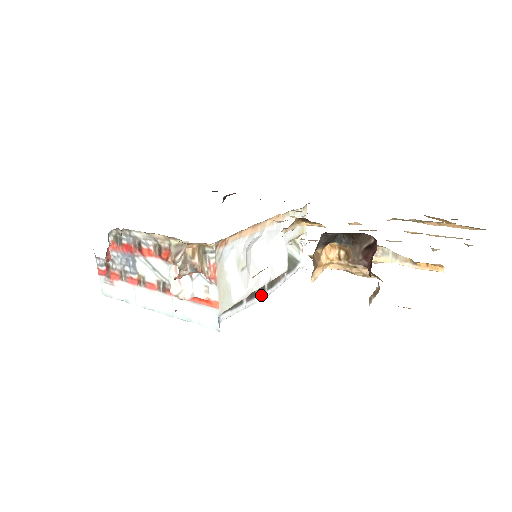
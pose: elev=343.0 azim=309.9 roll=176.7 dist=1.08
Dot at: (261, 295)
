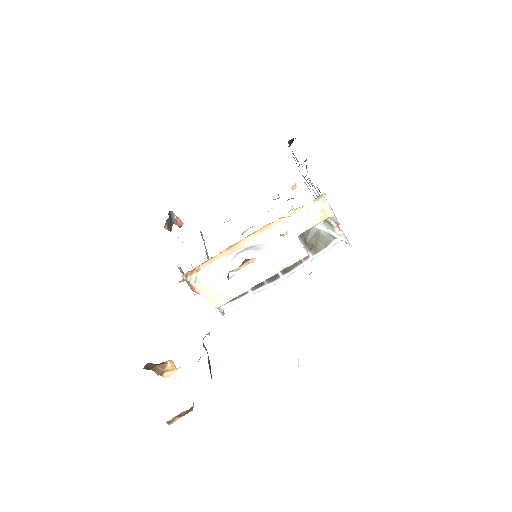
Dot at: (273, 281)
